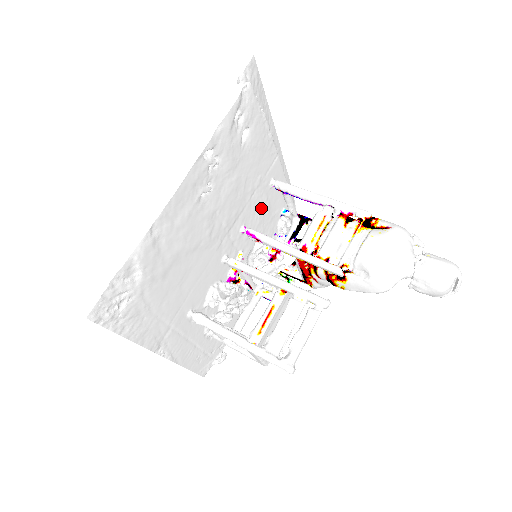
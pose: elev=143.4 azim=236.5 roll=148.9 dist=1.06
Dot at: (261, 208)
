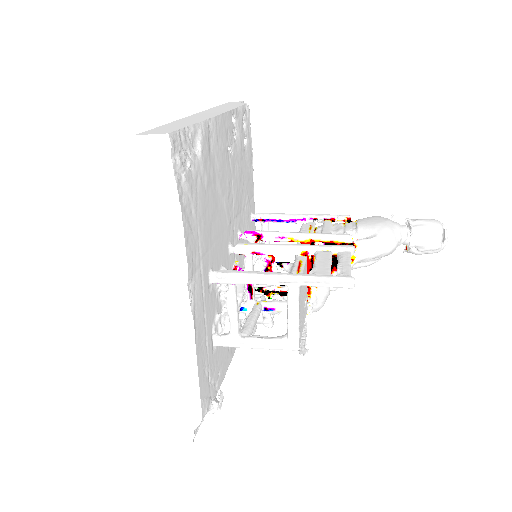
Dot at: occluded
